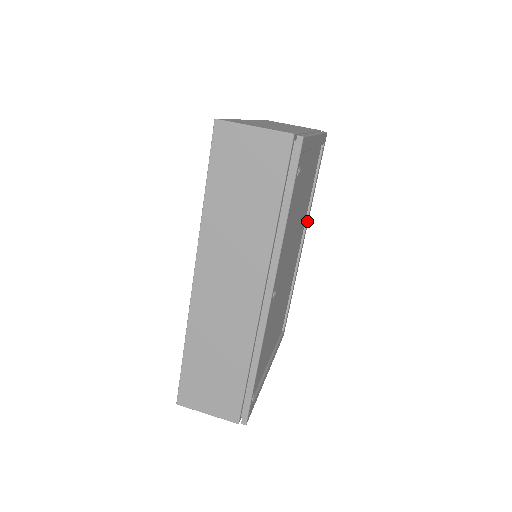
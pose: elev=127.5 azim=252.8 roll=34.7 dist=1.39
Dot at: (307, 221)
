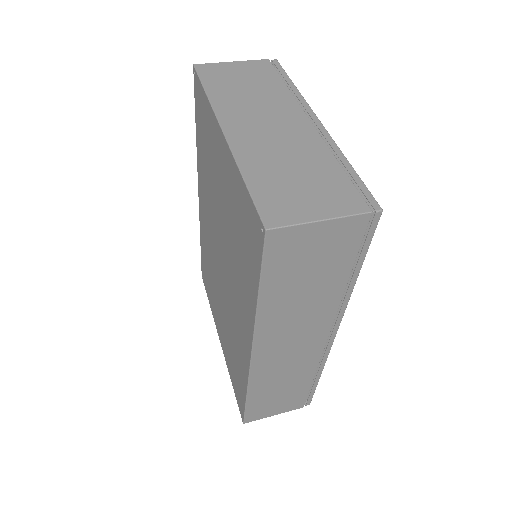
Dot at: occluded
